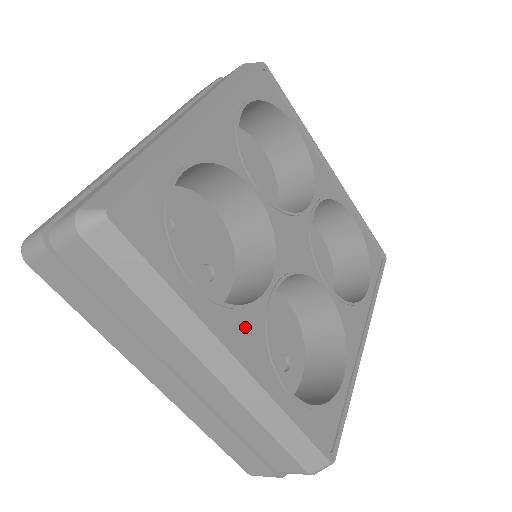
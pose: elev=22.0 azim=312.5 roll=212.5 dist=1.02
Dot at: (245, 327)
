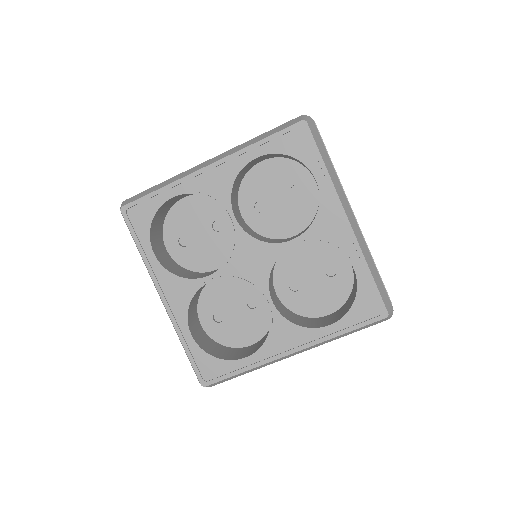
Dot at: (280, 337)
